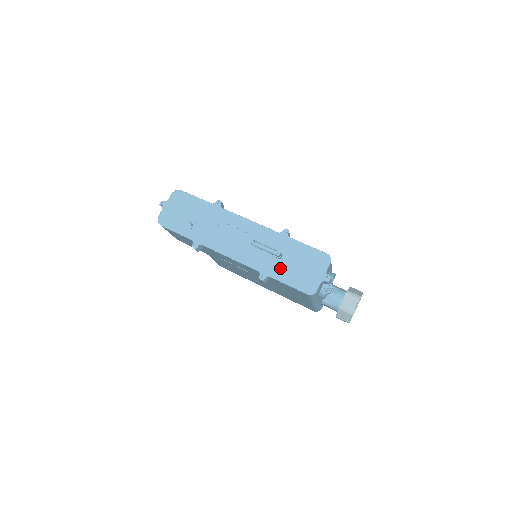
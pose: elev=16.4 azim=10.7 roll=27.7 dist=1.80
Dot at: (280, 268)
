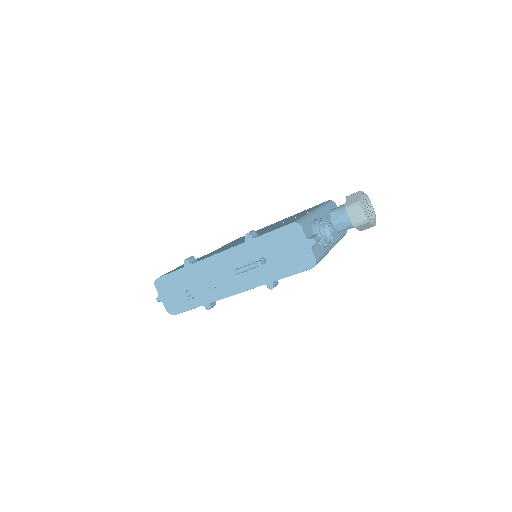
Dot at: (274, 268)
